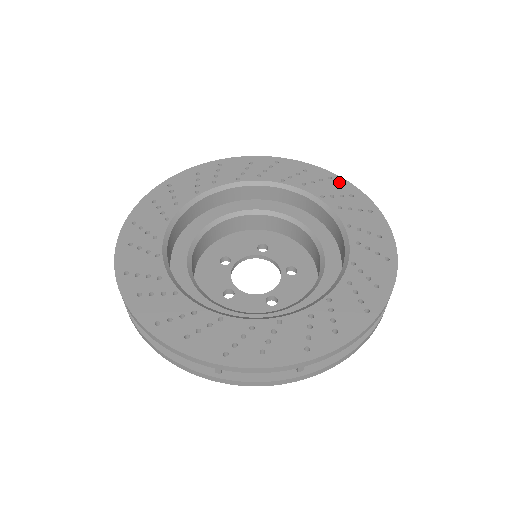
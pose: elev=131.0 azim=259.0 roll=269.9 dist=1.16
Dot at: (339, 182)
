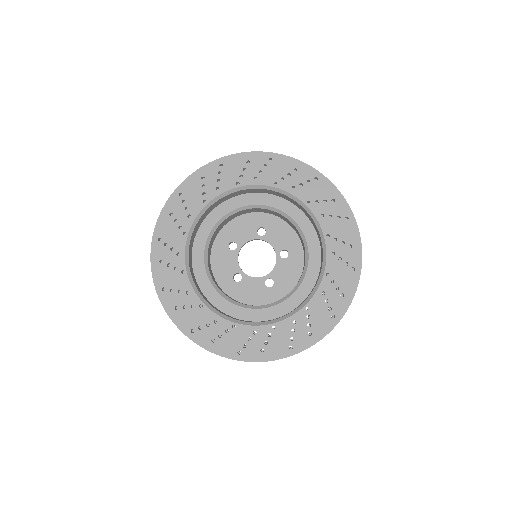
Dot at: (324, 184)
